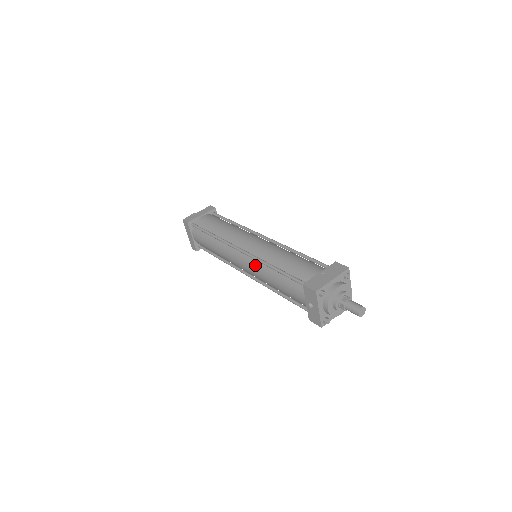
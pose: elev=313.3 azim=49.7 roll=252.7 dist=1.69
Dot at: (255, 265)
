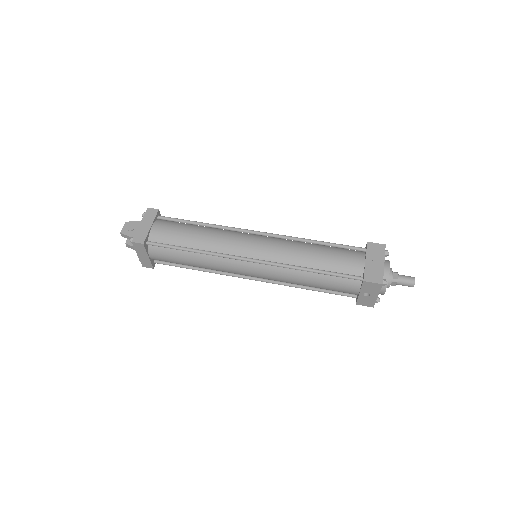
Dot at: (277, 271)
